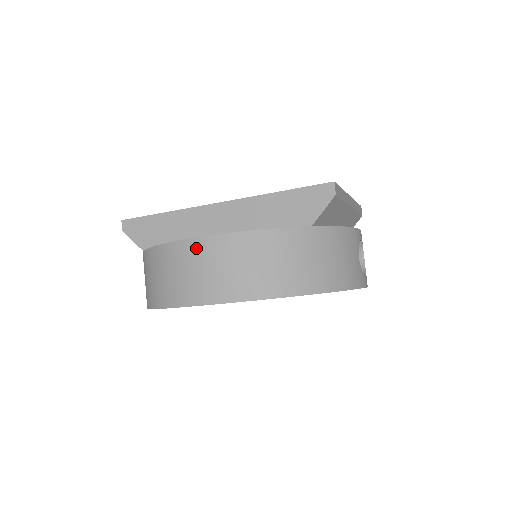
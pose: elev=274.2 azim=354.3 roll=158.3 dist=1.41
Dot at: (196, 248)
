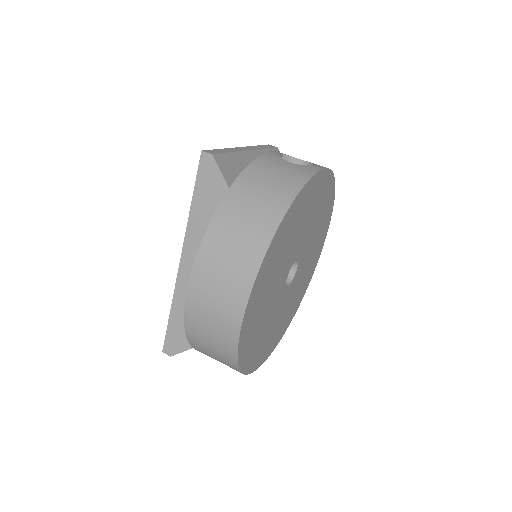
Dot at: (195, 296)
